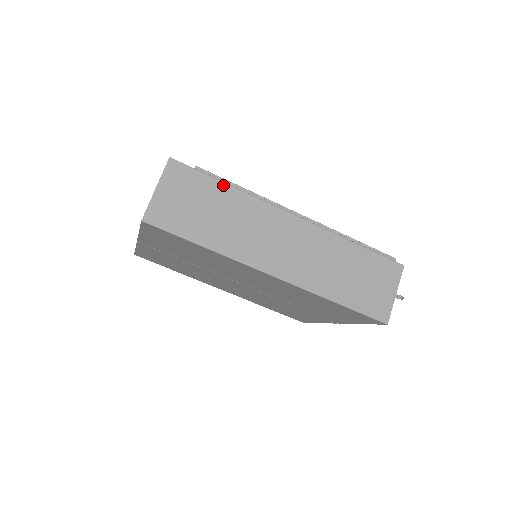
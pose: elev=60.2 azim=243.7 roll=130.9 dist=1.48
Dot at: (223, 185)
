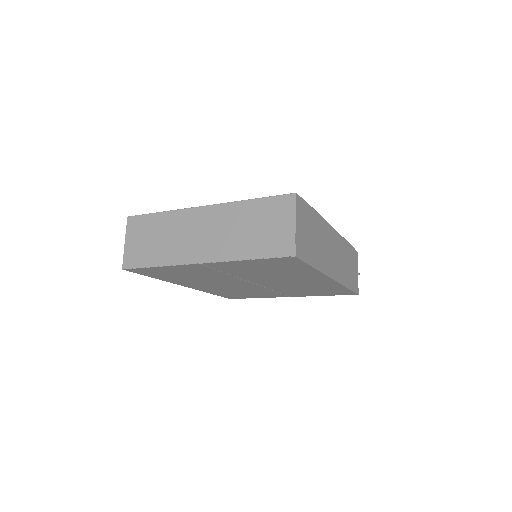
Dot at: (314, 212)
